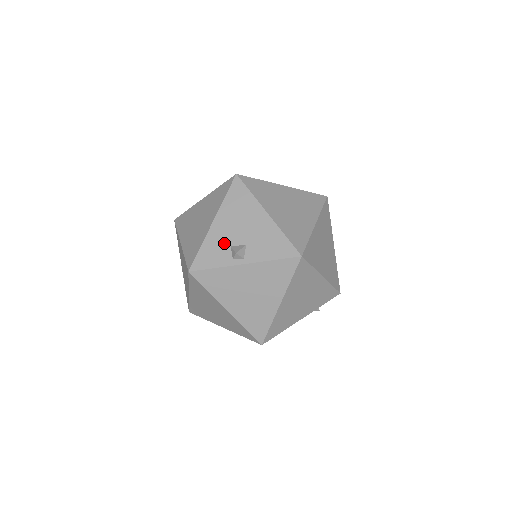
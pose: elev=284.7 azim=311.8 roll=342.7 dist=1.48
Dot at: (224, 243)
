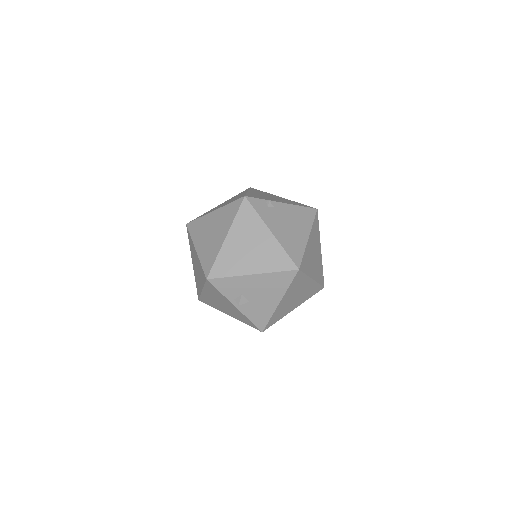
Dot at: (242, 289)
